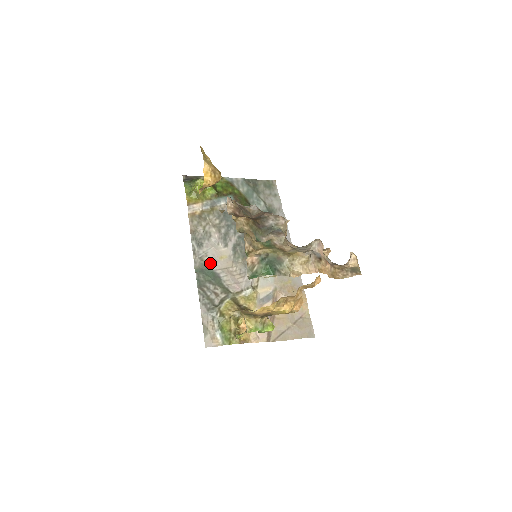
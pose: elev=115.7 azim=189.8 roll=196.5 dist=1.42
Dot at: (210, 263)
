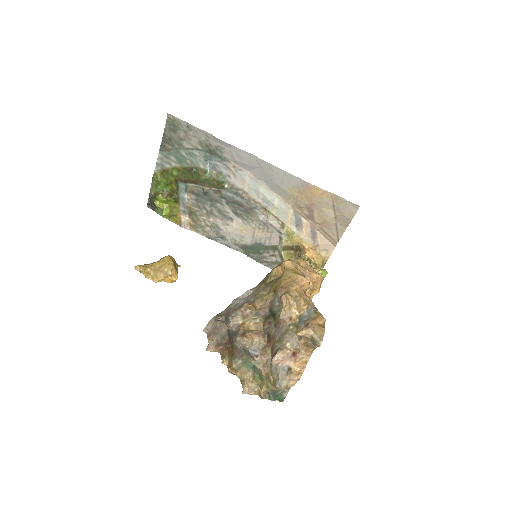
Dot at: (243, 243)
